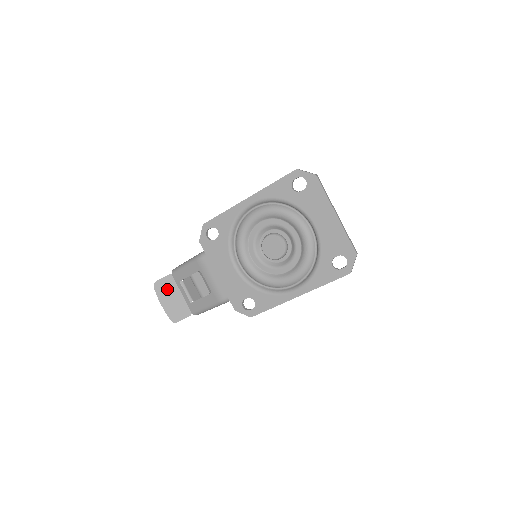
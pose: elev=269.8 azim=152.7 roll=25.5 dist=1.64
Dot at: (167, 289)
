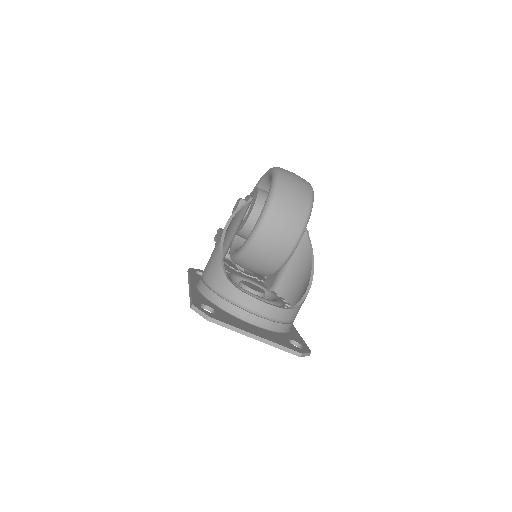
Dot at: occluded
